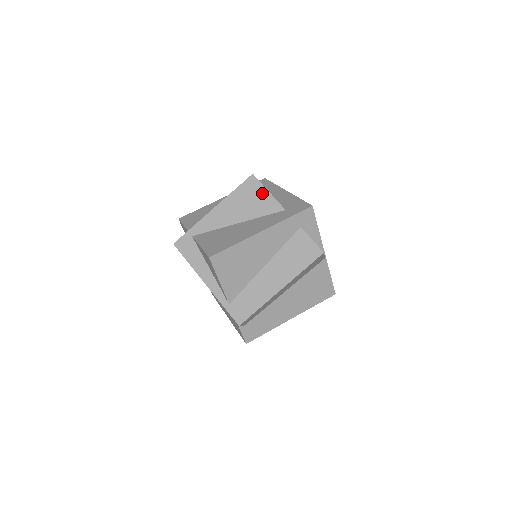
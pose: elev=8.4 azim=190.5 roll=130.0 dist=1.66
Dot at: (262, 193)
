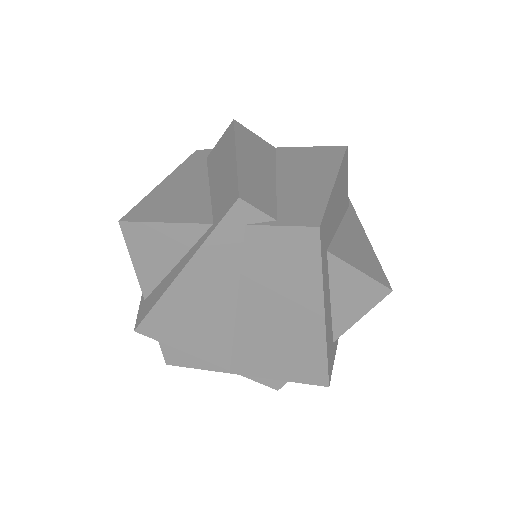
Dot at: occluded
